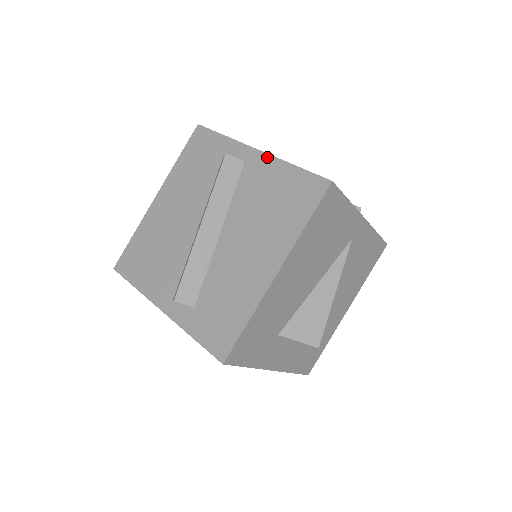
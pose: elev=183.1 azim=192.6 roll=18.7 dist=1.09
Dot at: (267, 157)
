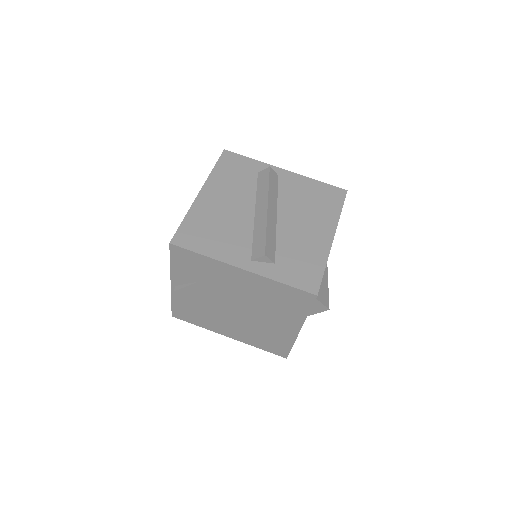
Dot at: (295, 175)
